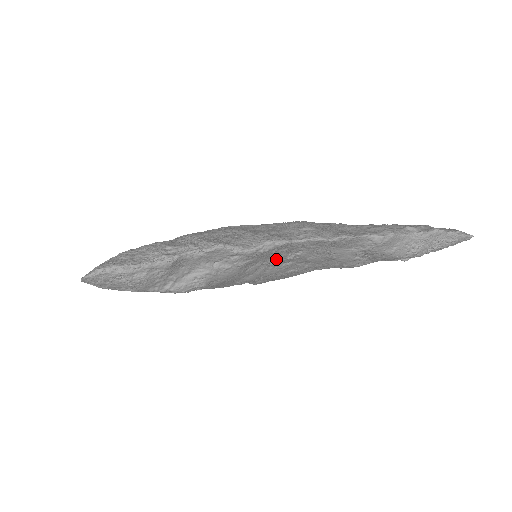
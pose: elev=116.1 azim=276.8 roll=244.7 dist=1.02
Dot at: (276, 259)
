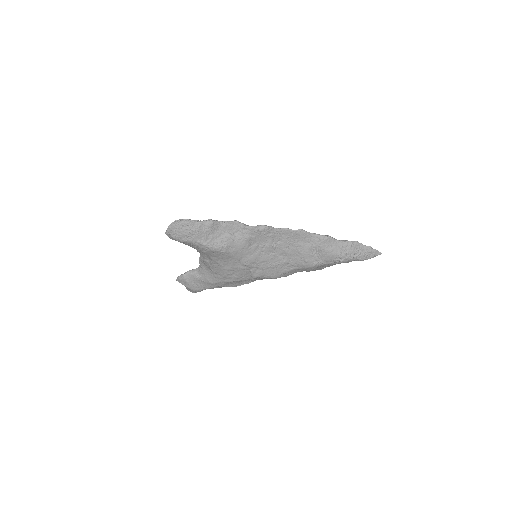
Dot at: (266, 245)
